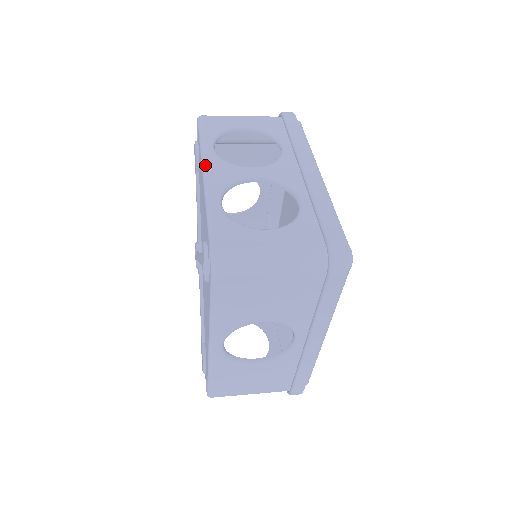
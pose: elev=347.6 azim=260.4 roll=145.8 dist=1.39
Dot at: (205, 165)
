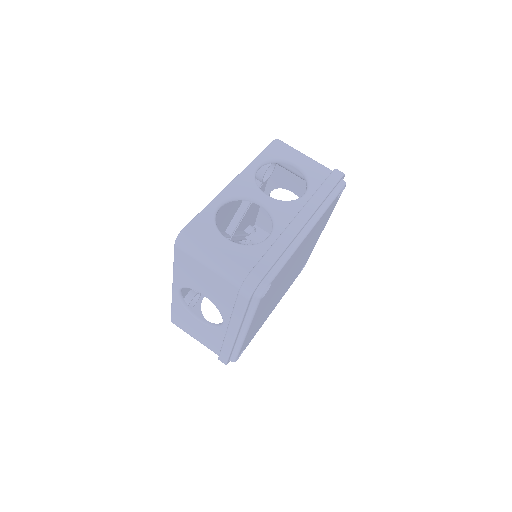
Dot at: (239, 175)
